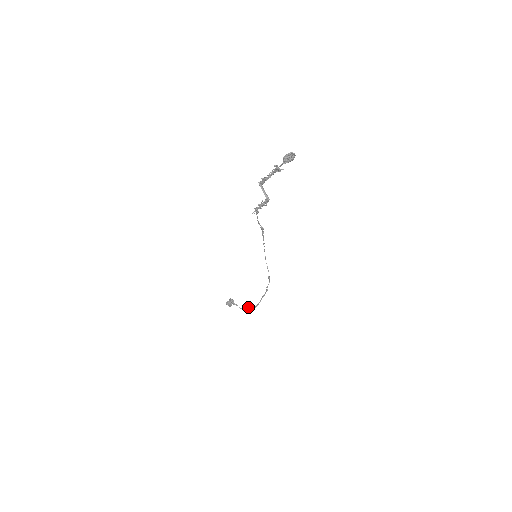
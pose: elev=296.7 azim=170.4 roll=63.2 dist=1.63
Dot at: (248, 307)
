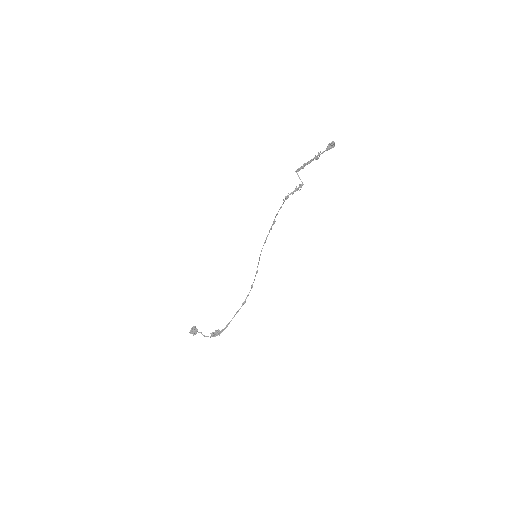
Dot at: (217, 330)
